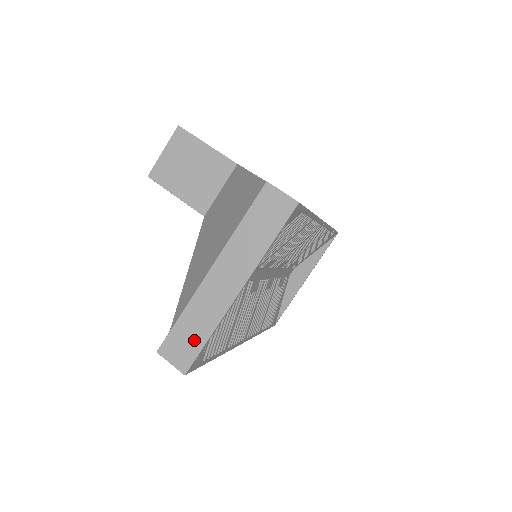
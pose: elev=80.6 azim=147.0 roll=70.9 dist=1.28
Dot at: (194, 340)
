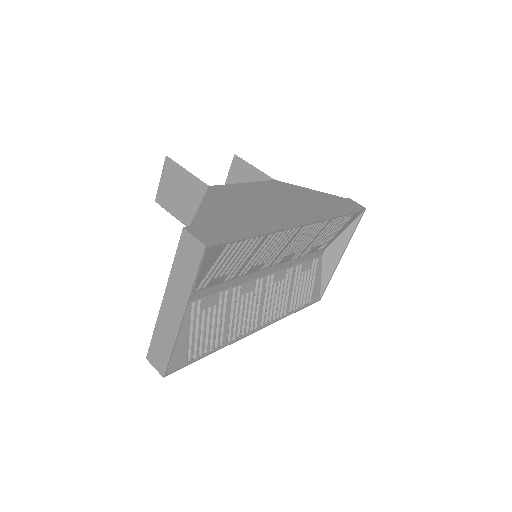
Dot at: (163, 352)
